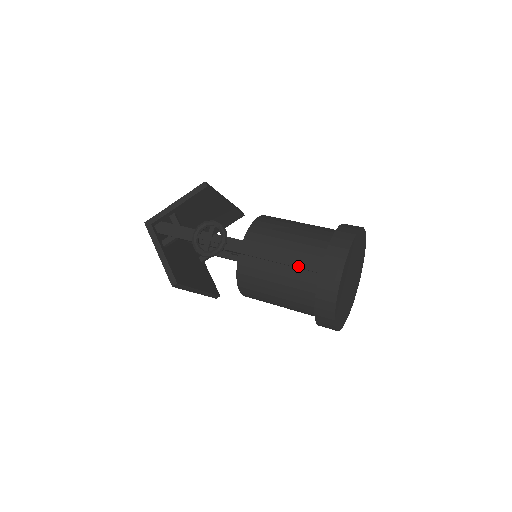
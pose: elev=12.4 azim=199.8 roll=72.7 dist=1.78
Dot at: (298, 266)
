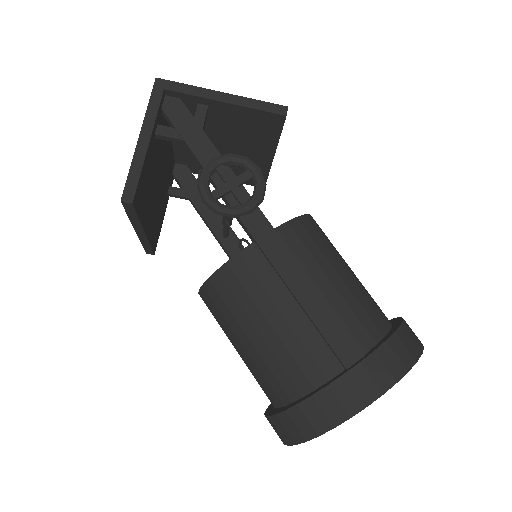
Dot at: (324, 332)
